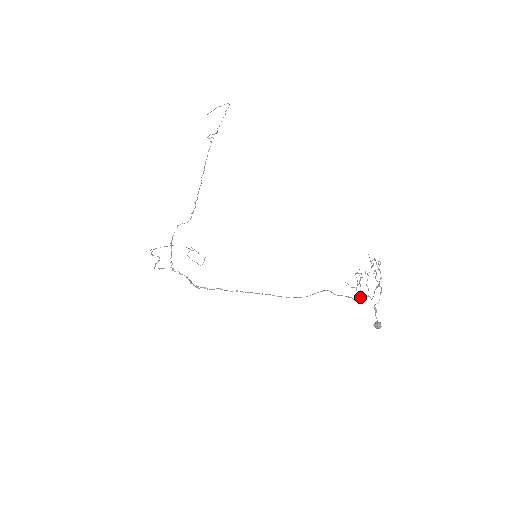
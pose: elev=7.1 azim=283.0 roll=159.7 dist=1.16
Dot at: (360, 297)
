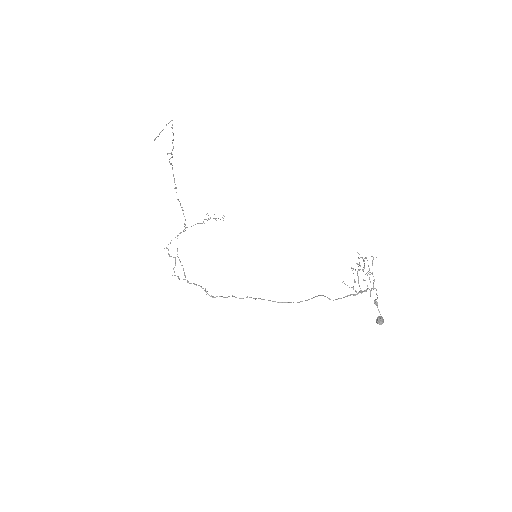
Dot at: (360, 292)
